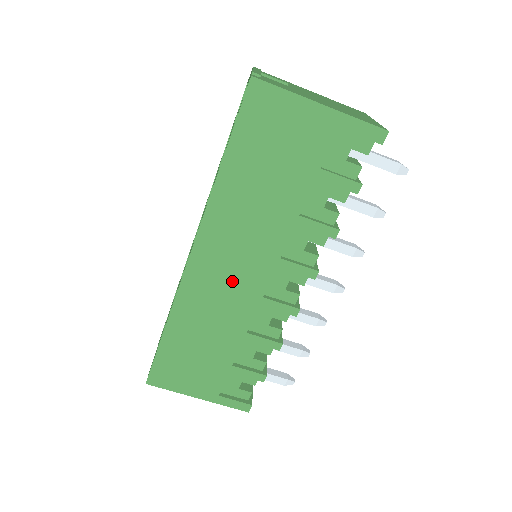
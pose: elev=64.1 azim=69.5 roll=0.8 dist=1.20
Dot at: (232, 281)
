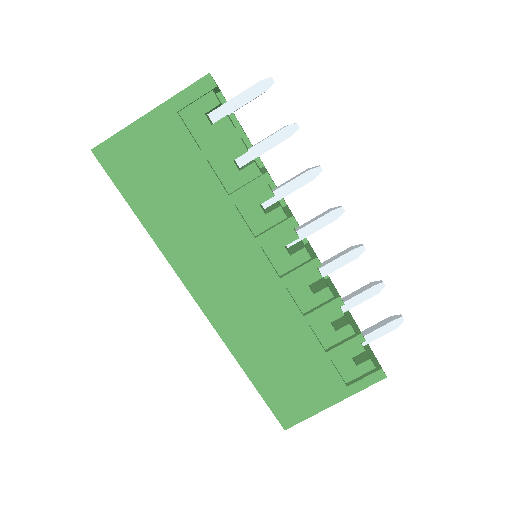
Dot at: (245, 291)
